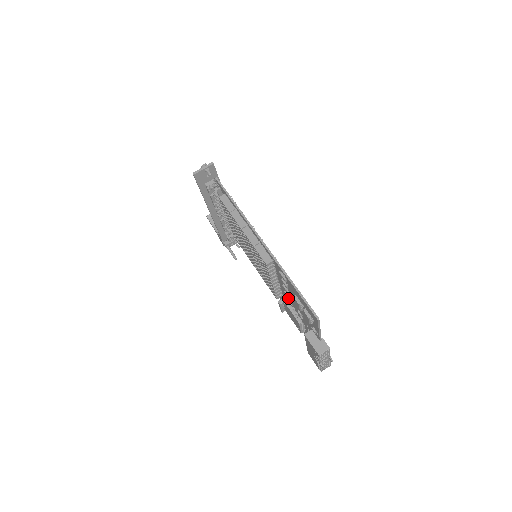
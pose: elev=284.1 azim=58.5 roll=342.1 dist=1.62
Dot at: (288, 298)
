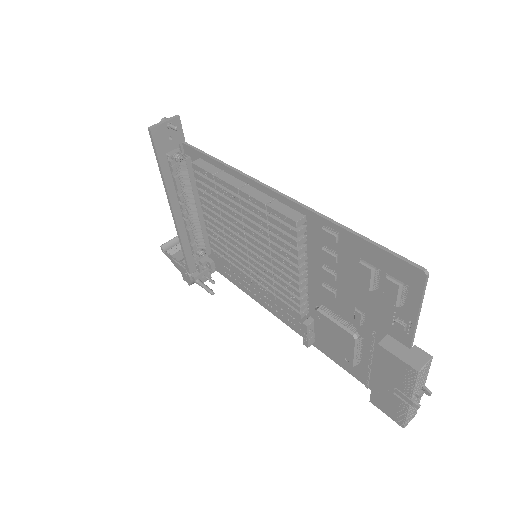
Dot at: (331, 294)
